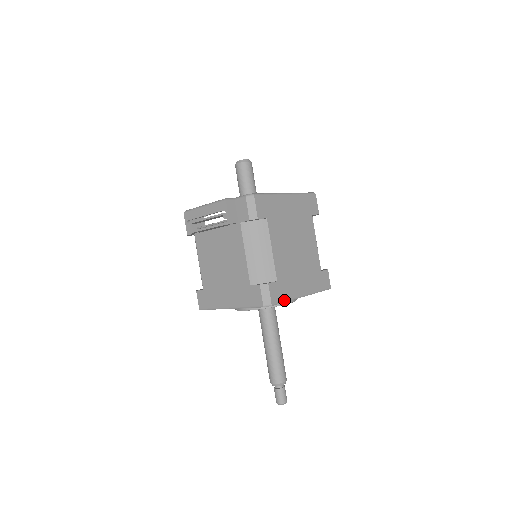
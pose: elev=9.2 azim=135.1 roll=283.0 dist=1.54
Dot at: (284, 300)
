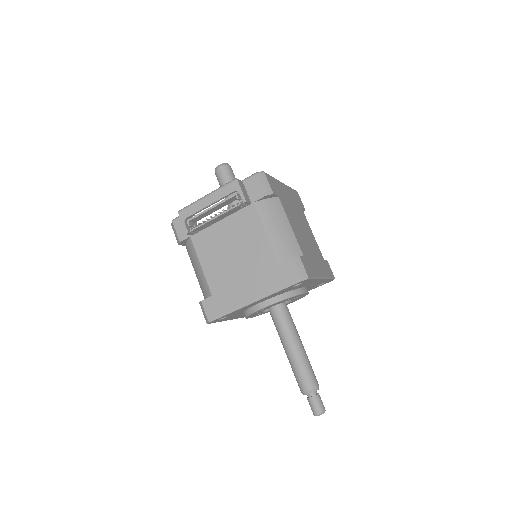
Dot at: (314, 276)
